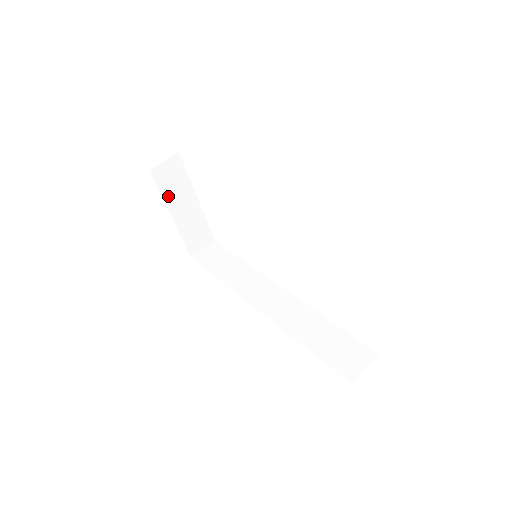
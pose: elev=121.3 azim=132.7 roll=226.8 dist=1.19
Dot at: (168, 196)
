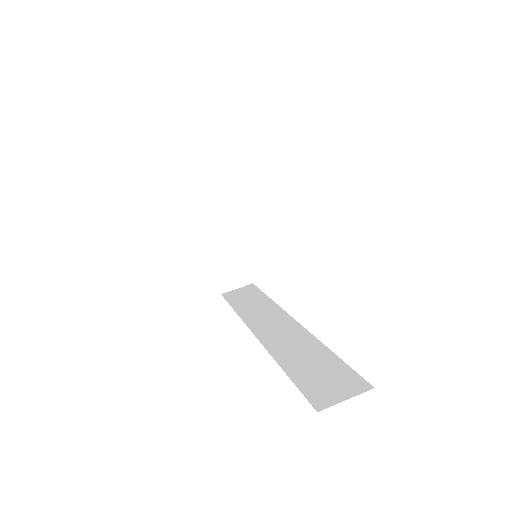
Dot at: (204, 214)
